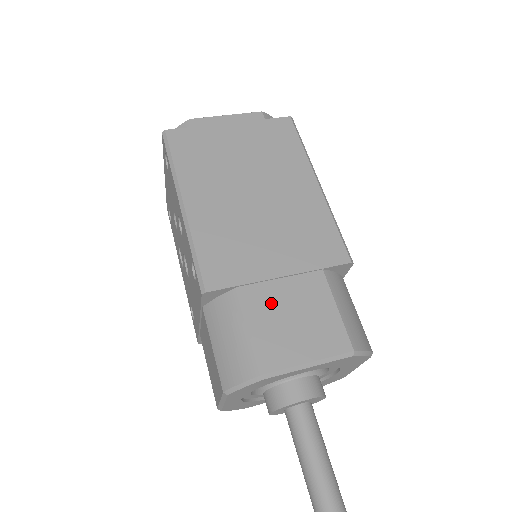
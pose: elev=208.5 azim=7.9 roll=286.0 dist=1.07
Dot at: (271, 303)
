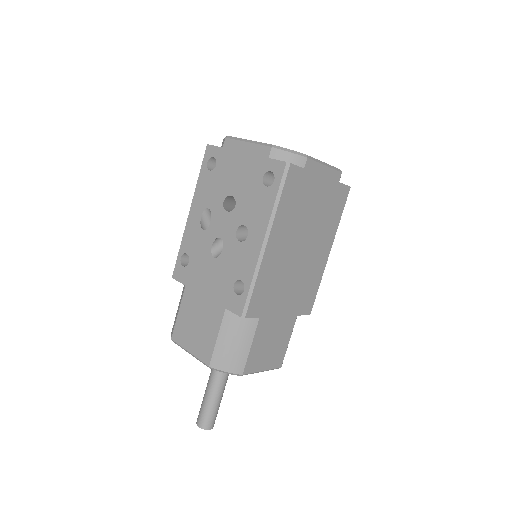
Dot at: (267, 332)
